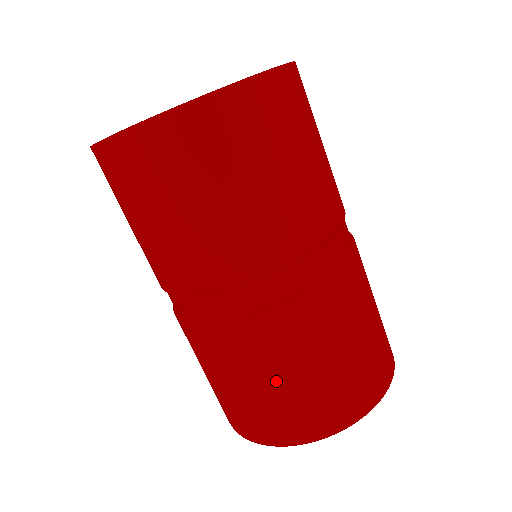
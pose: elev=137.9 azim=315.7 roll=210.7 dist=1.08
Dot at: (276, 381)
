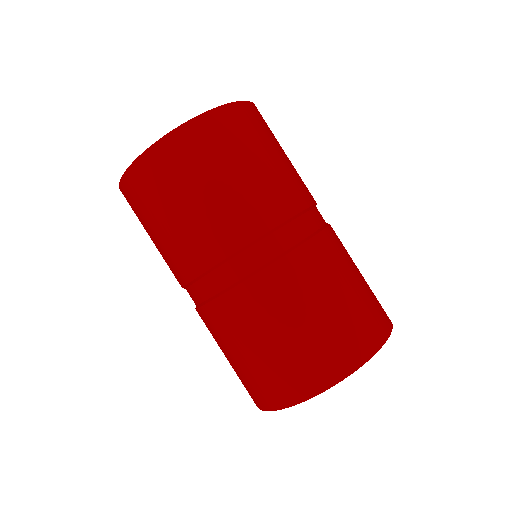
Dot at: (251, 350)
